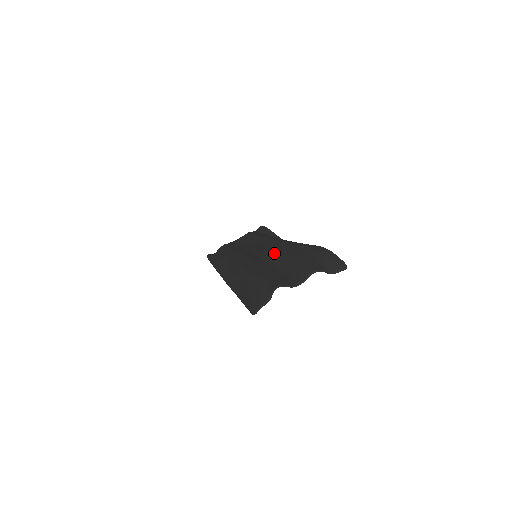
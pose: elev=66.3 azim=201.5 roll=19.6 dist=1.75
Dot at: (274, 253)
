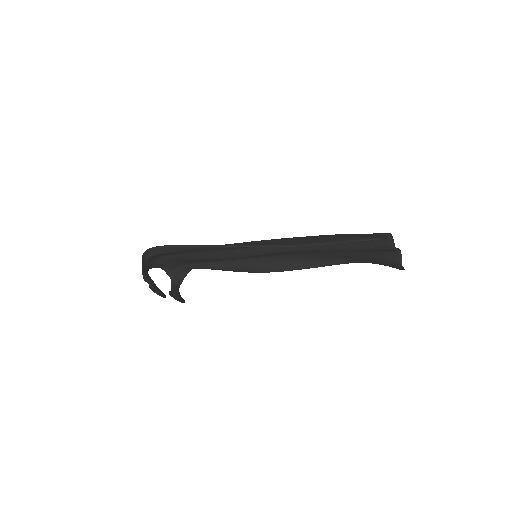
Dot at: occluded
